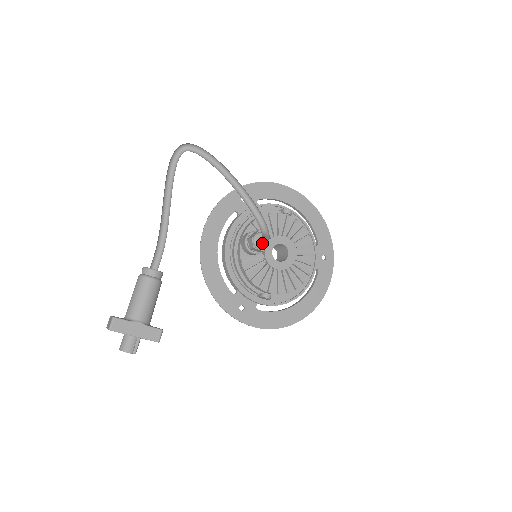
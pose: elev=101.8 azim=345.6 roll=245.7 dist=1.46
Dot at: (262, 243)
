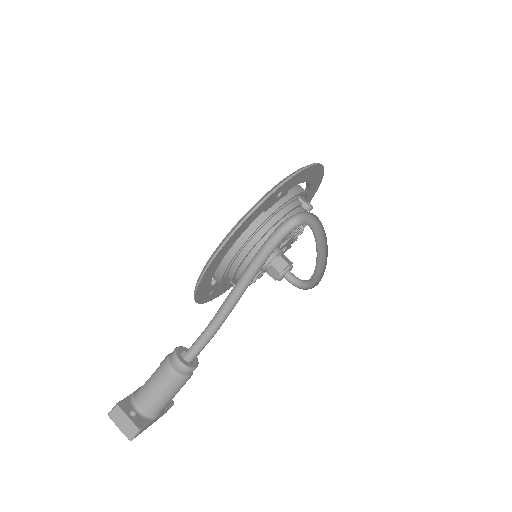
Dot at: occluded
